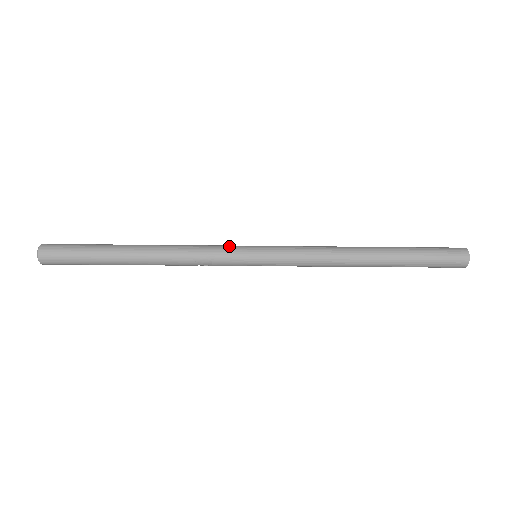
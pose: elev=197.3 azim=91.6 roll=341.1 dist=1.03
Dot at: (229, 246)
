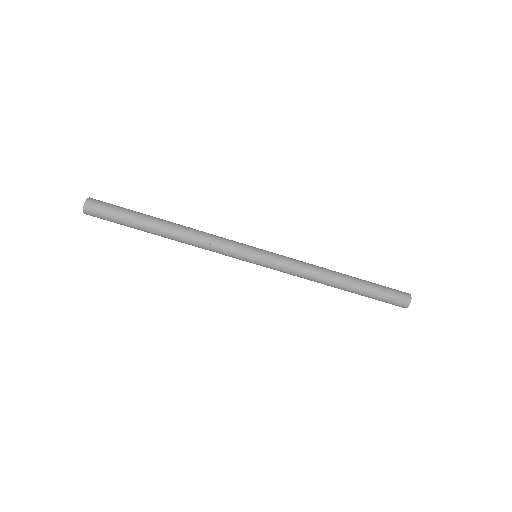
Dot at: (238, 242)
